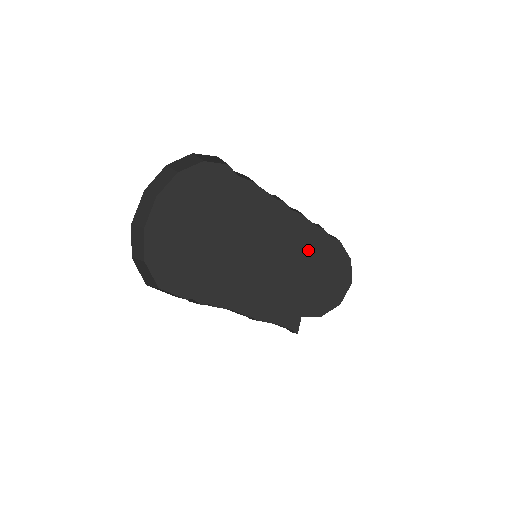
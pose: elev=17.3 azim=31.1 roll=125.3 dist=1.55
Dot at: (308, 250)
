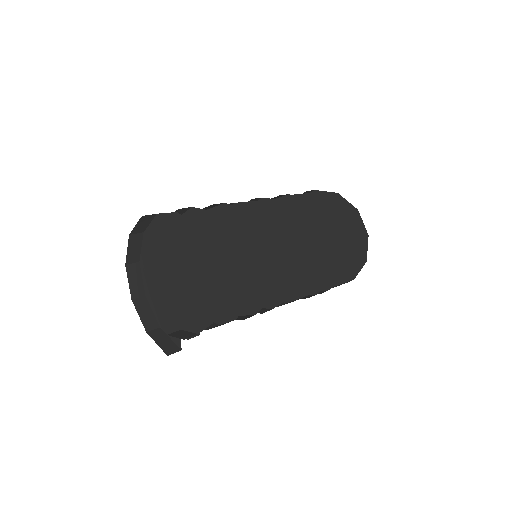
Dot at: (292, 292)
